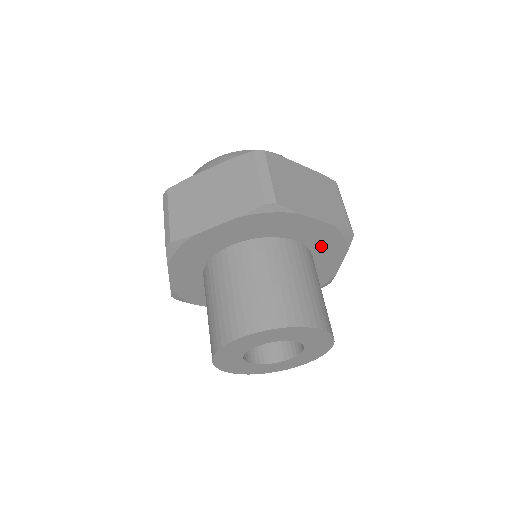
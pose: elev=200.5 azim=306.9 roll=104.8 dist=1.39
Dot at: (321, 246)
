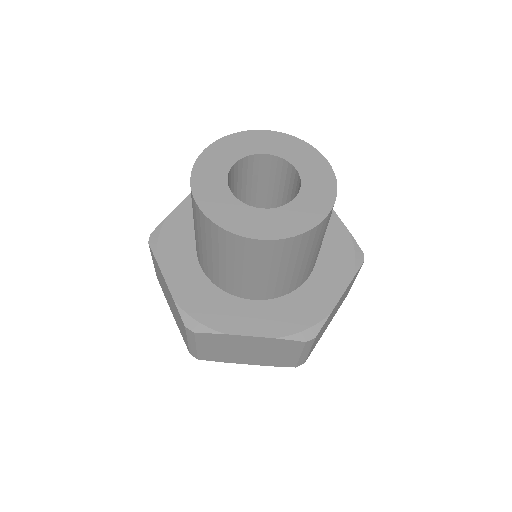
Dot at: occluded
